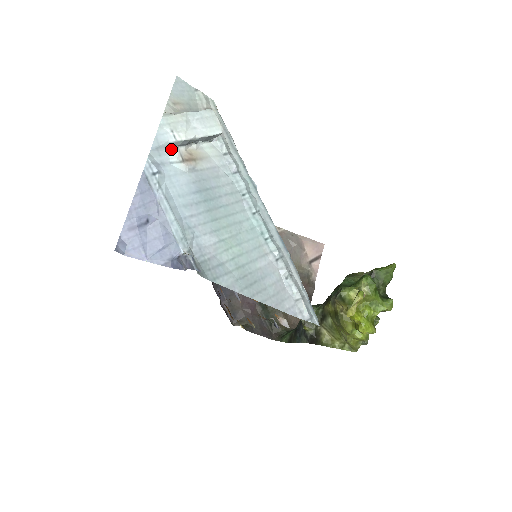
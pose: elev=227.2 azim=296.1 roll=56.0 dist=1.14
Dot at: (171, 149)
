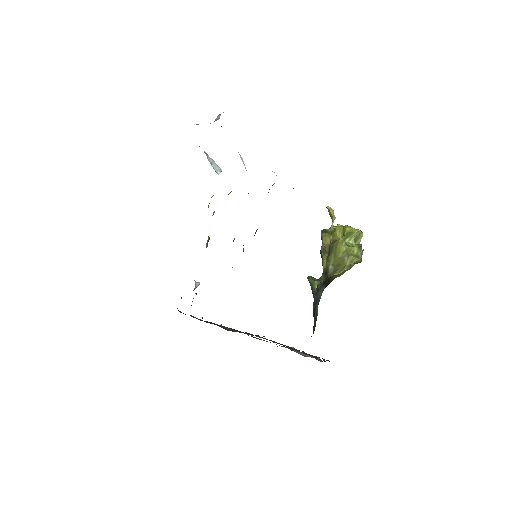
Dot at: occluded
